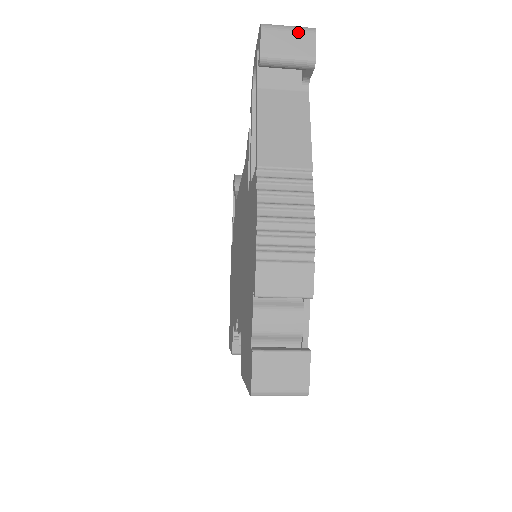
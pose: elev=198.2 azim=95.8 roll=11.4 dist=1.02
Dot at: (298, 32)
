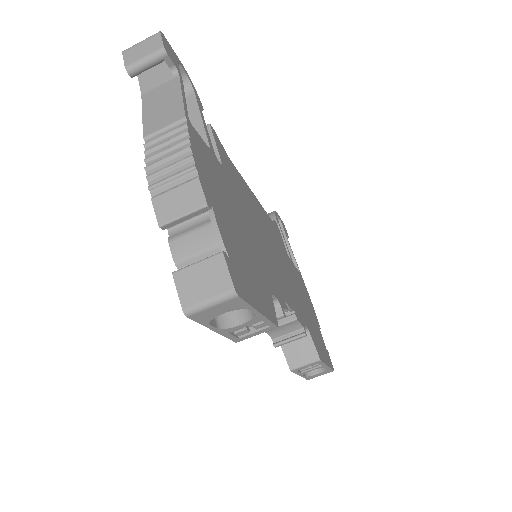
Dot at: (148, 40)
